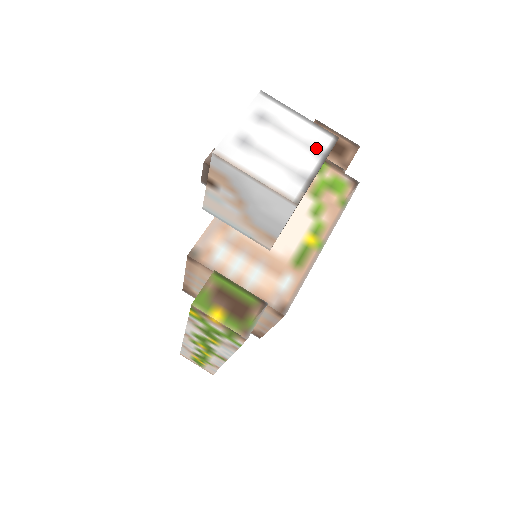
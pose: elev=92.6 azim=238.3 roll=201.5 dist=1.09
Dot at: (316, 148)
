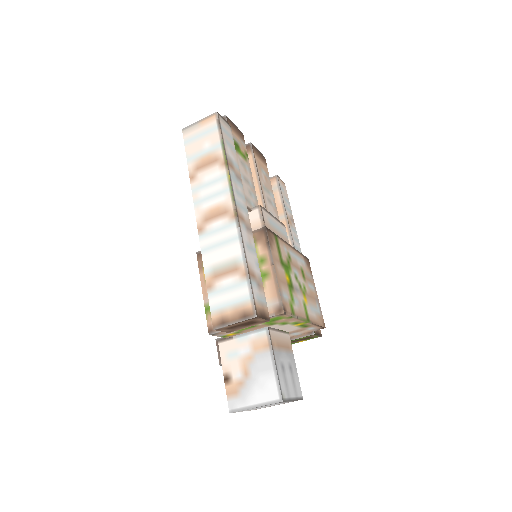
Dot at: occluded
